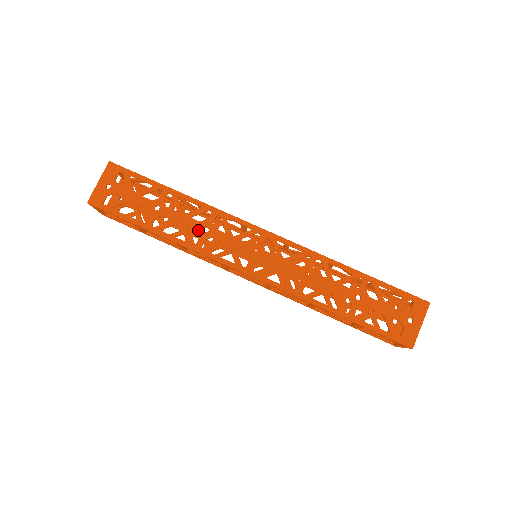
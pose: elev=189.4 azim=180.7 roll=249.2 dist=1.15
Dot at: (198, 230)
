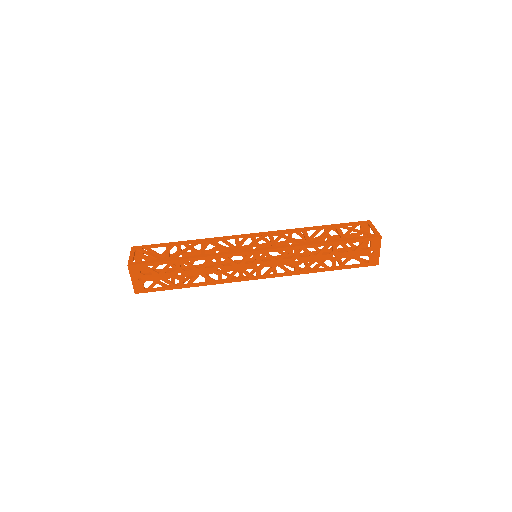
Dot at: (214, 273)
